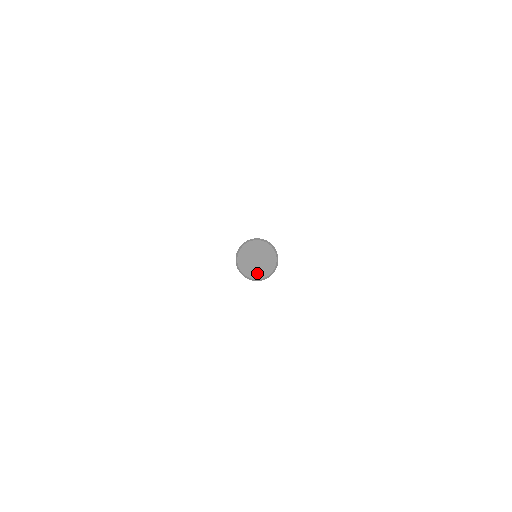
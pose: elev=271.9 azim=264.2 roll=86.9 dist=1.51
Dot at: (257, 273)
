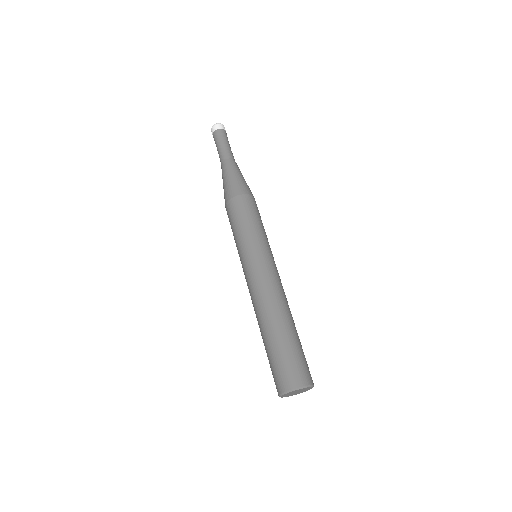
Dot at: (301, 392)
